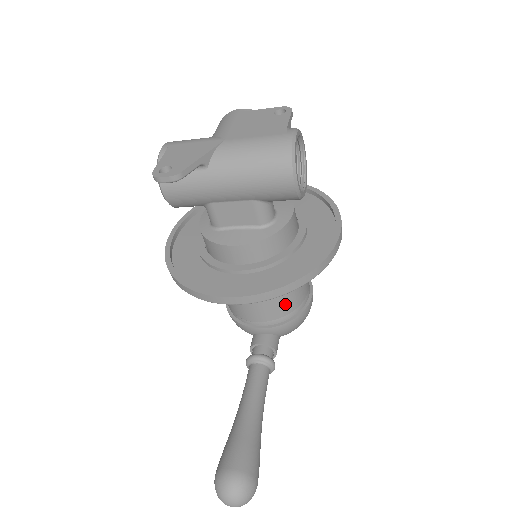
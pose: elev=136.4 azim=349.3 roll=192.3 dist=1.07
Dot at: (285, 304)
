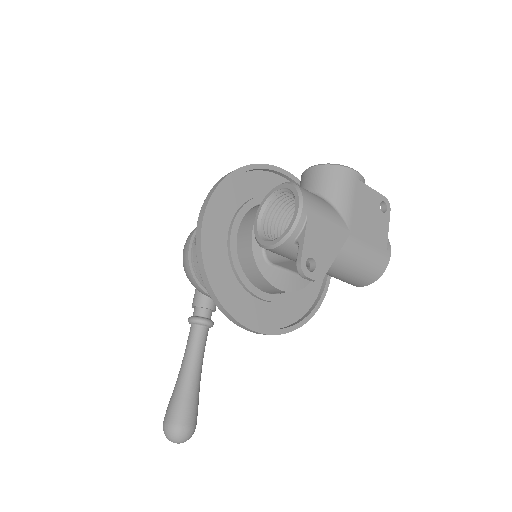
Dot at: occluded
